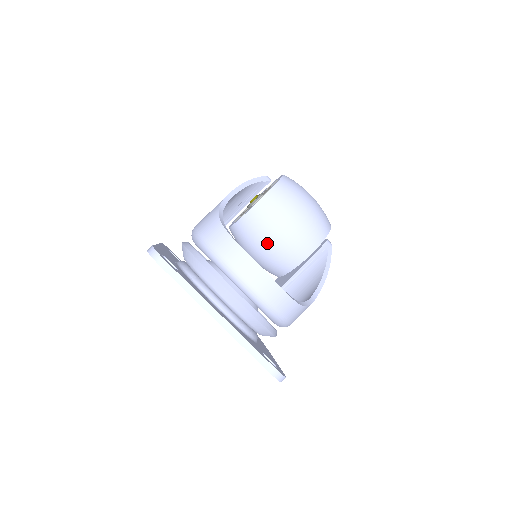
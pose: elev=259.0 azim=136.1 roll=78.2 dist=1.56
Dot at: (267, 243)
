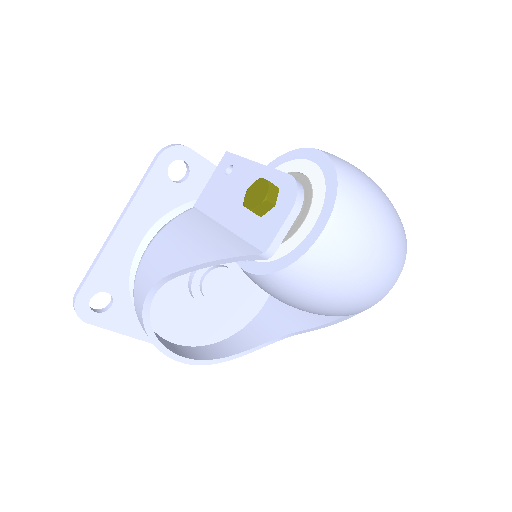
Dot at: occluded
